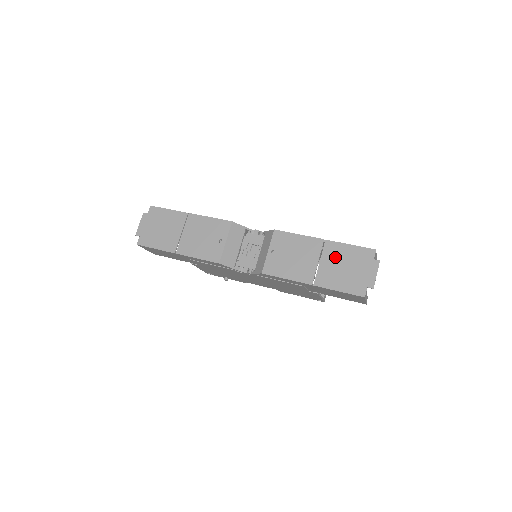
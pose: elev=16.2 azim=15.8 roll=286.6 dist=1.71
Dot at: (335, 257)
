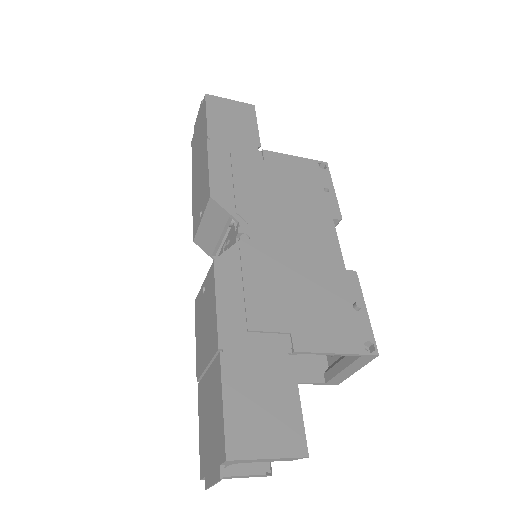
Dot at: (212, 389)
